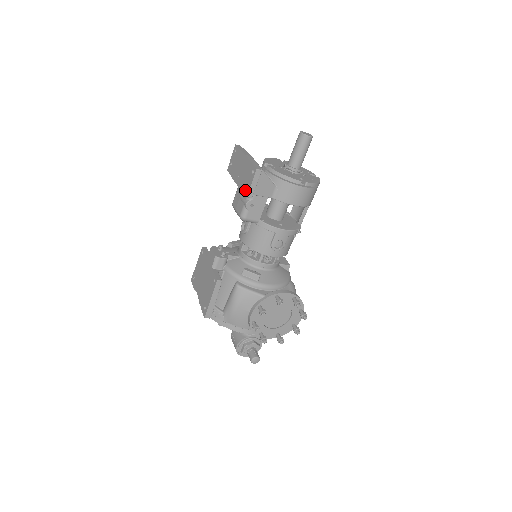
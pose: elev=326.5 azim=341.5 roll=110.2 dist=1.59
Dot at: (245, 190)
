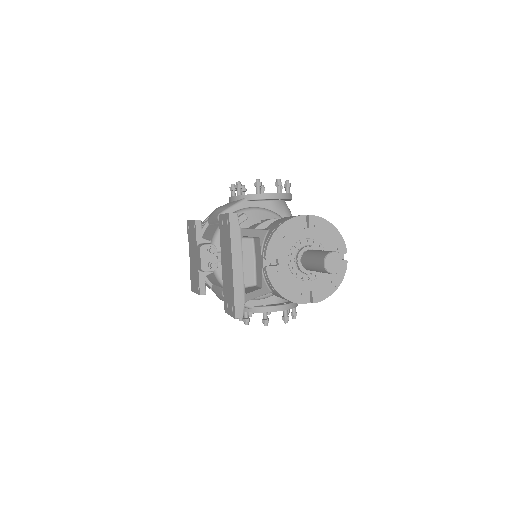
Dot at: (225, 302)
